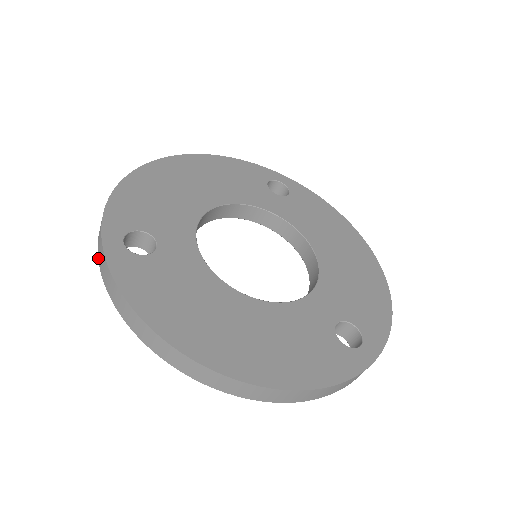
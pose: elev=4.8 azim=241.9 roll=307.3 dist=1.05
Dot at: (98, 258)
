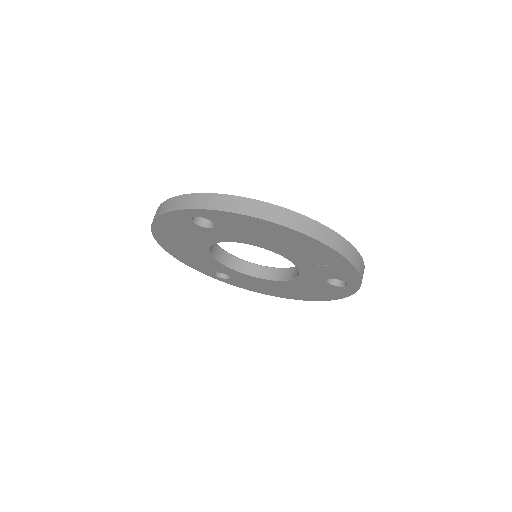
Dot at: (188, 208)
